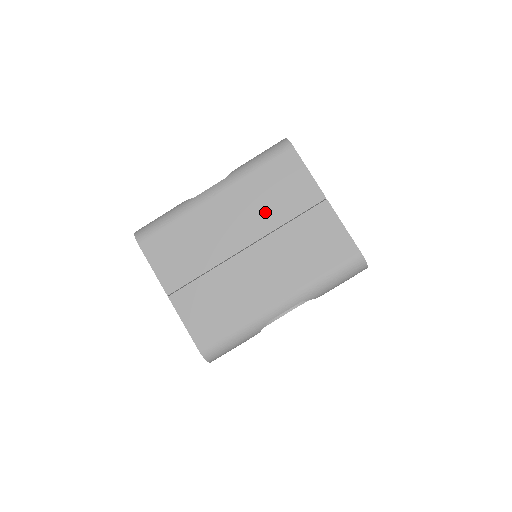
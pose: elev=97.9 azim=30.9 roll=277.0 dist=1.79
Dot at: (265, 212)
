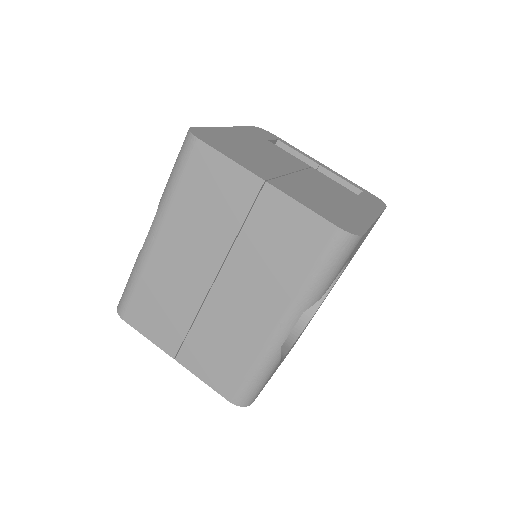
Dot at: (211, 232)
